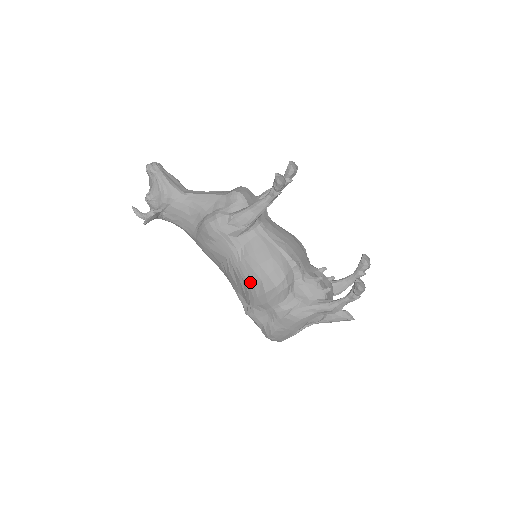
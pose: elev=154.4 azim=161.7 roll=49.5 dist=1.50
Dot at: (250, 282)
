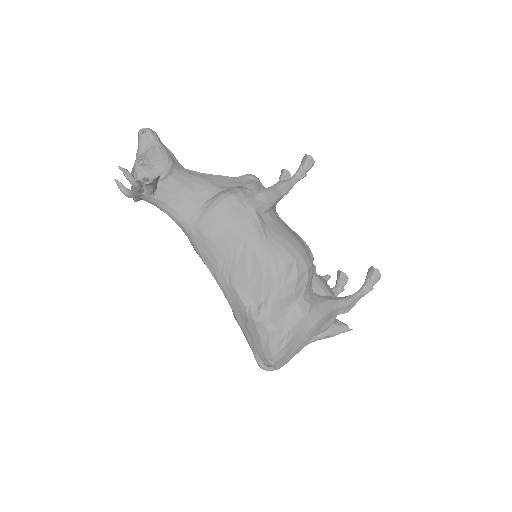
Dot at: (280, 264)
